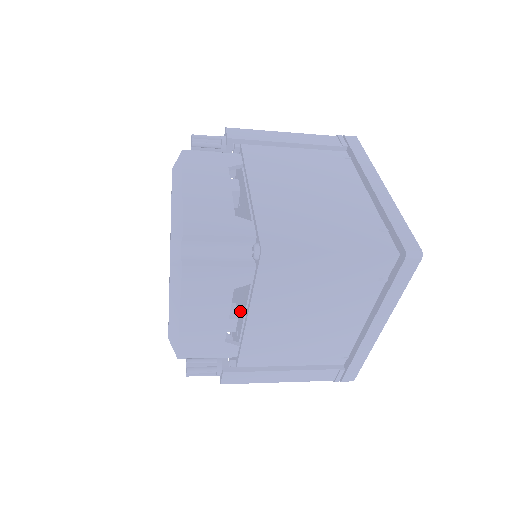
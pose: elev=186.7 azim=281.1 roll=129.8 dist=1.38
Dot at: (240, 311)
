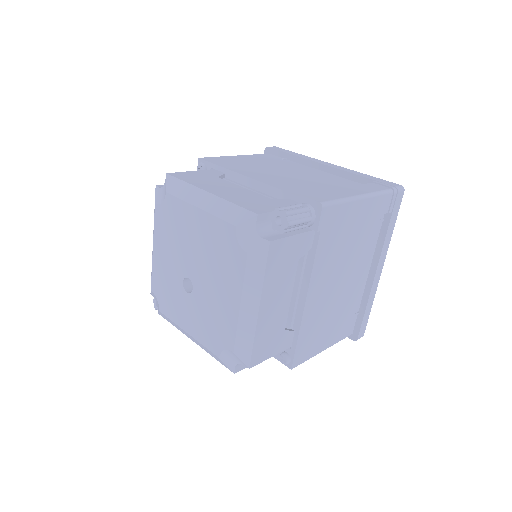
Dot at: occluded
